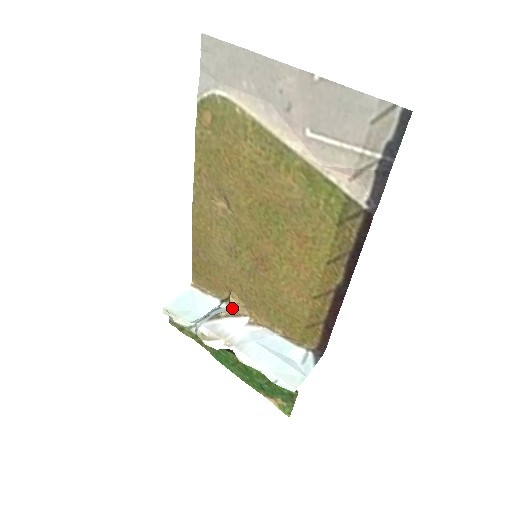
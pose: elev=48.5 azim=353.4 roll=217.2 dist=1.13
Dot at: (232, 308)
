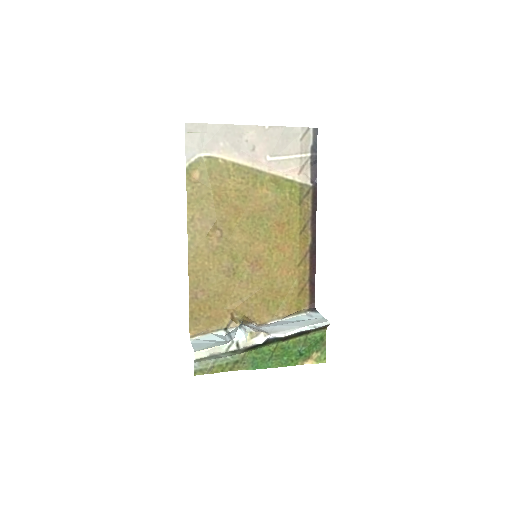
Dot at: (243, 320)
